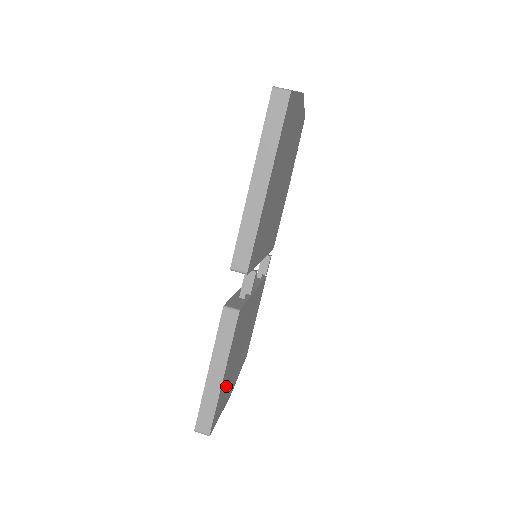
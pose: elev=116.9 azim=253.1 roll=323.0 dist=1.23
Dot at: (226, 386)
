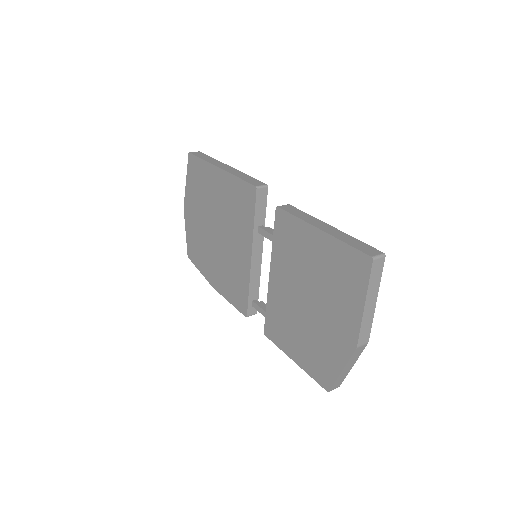
Dot at: occluded
